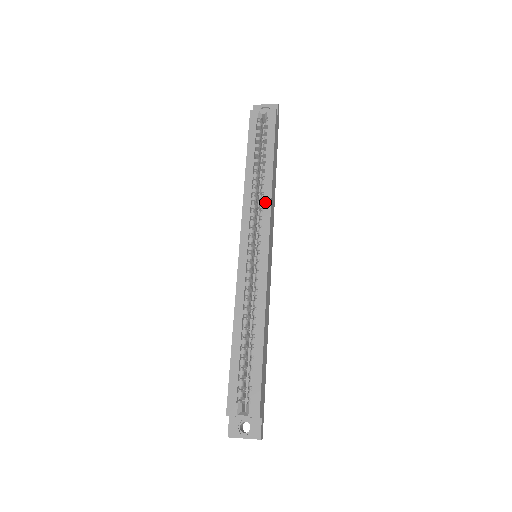
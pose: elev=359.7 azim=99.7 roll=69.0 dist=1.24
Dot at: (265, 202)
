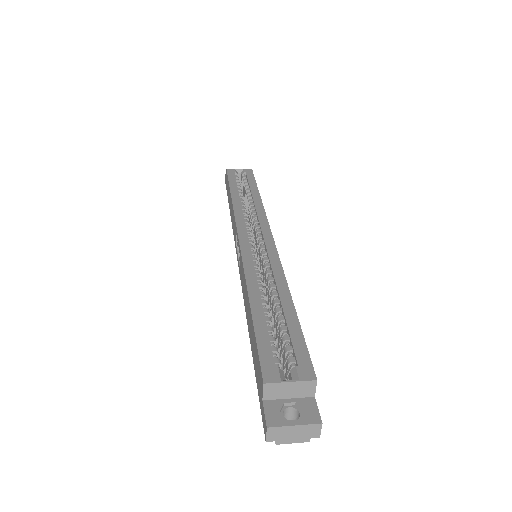
Dot at: (259, 213)
